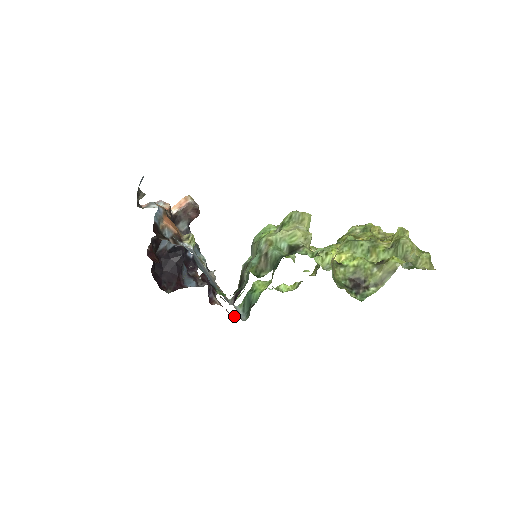
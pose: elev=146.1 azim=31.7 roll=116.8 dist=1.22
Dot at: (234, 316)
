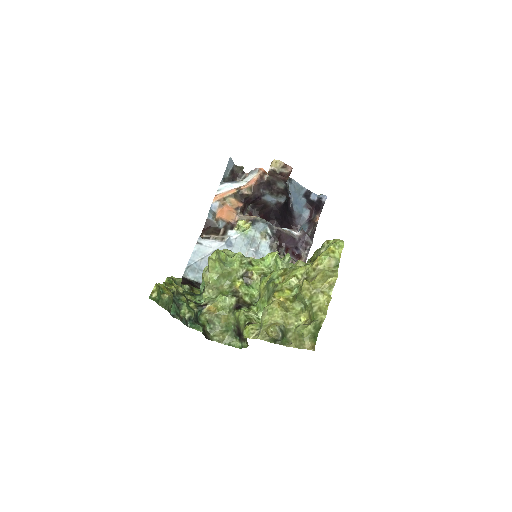
Dot at: occluded
